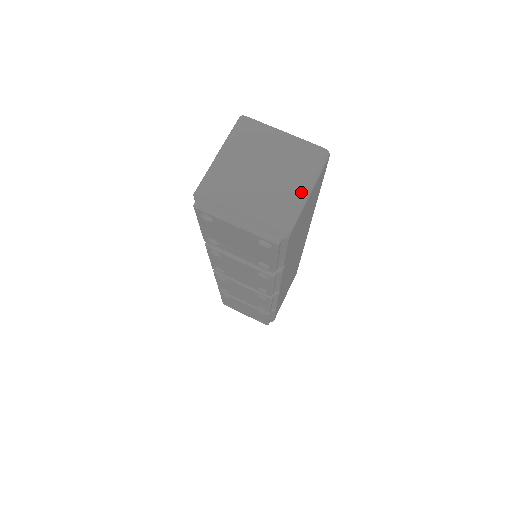
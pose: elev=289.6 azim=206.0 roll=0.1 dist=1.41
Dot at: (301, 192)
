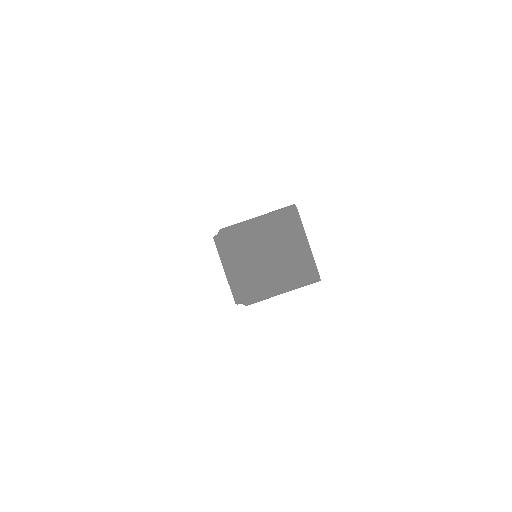
Dot at: (278, 289)
